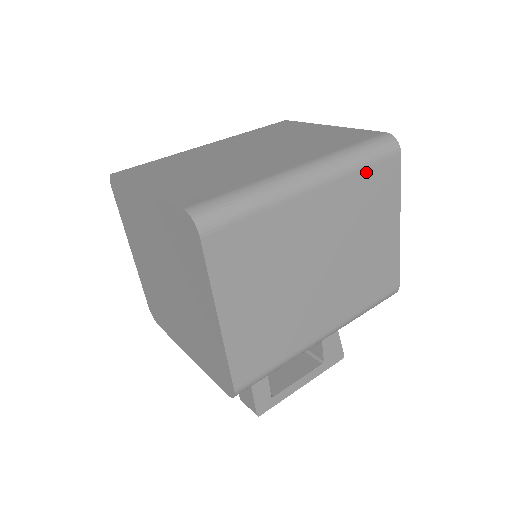
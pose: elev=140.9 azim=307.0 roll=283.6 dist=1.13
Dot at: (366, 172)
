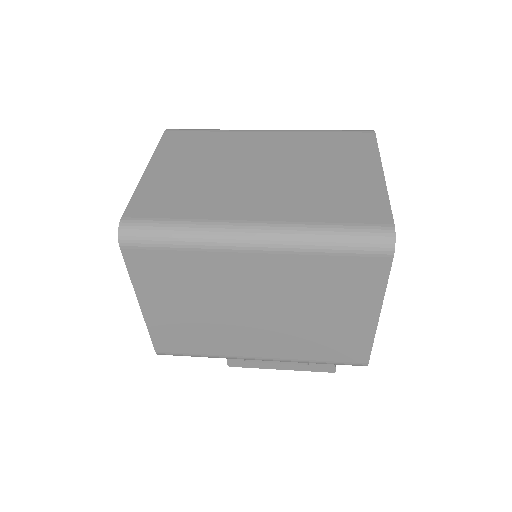
Dot at: (331, 258)
